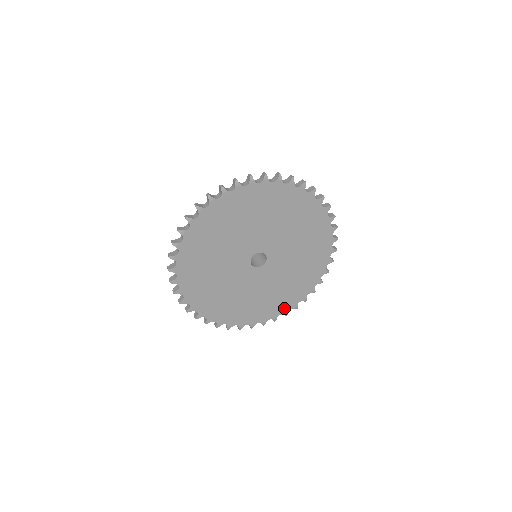
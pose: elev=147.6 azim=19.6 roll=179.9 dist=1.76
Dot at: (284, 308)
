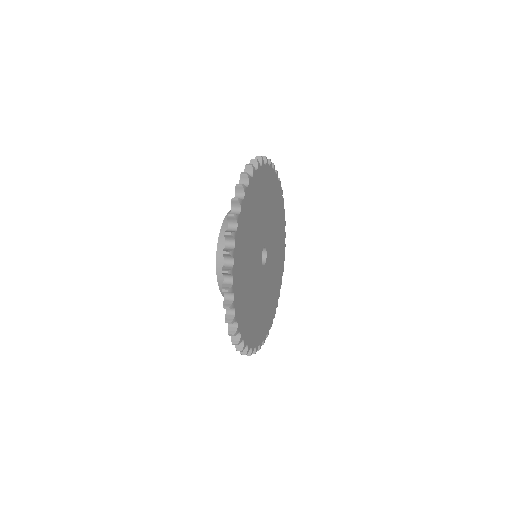
Dot at: (258, 339)
